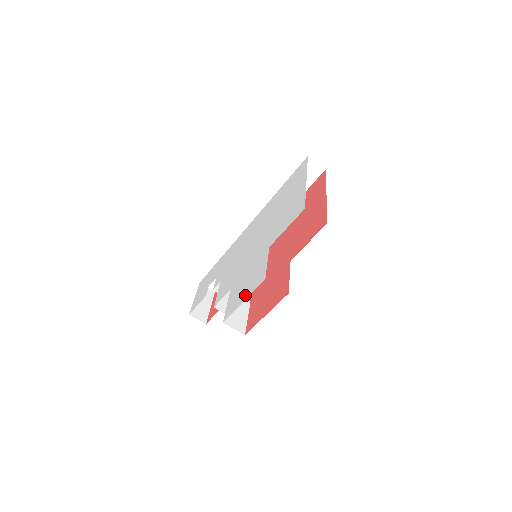
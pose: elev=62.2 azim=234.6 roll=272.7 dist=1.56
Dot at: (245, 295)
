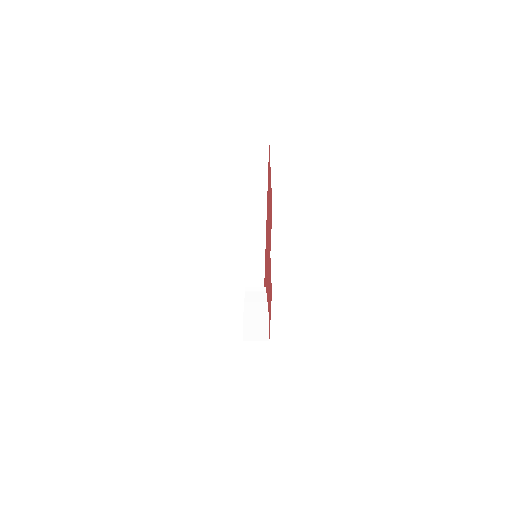
Dot at: occluded
